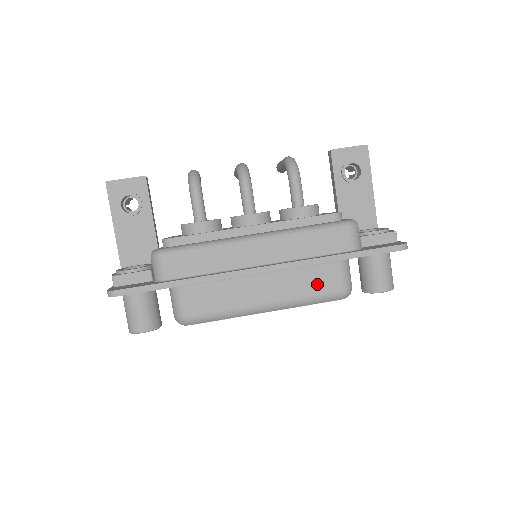
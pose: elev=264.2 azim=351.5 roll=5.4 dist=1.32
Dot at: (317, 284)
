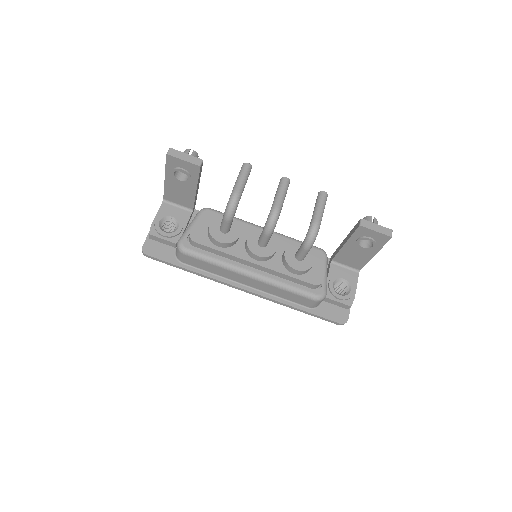
Dot at: occluded
